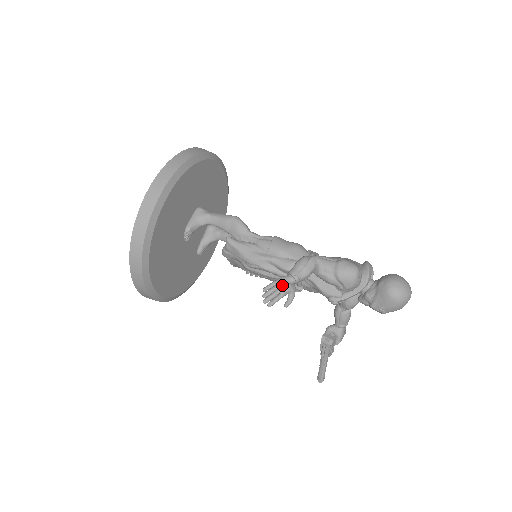
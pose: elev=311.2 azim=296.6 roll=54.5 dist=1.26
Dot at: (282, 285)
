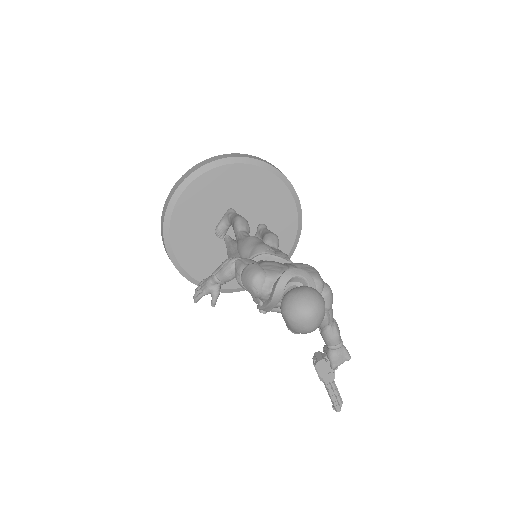
Dot at: (204, 283)
